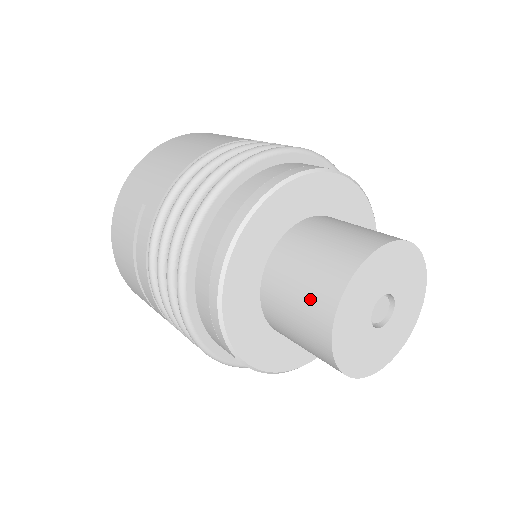
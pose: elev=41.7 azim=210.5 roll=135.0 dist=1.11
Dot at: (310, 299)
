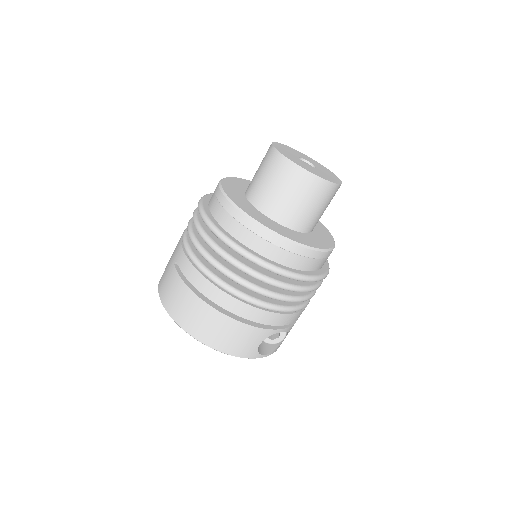
Dot at: (270, 168)
